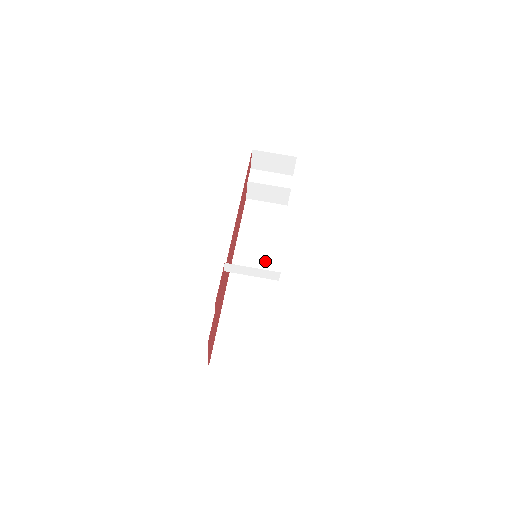
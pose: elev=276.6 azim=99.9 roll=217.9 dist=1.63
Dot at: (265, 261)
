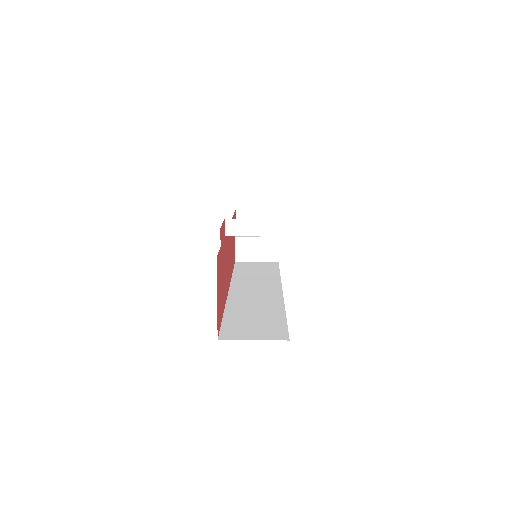
Dot at: (266, 284)
